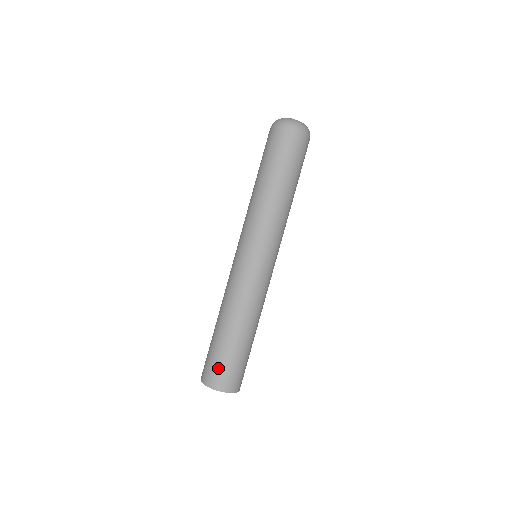
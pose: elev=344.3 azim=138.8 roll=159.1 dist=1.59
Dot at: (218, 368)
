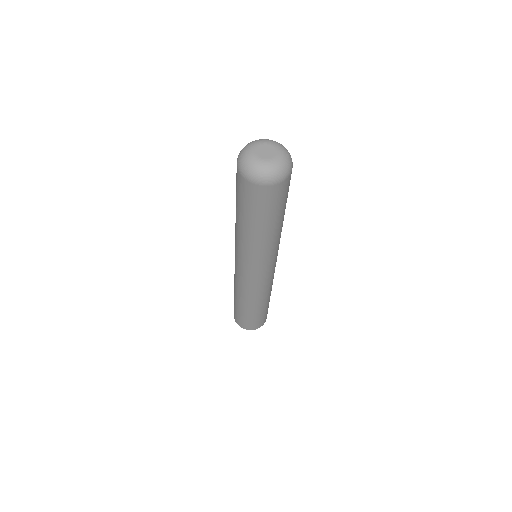
Dot at: (234, 311)
